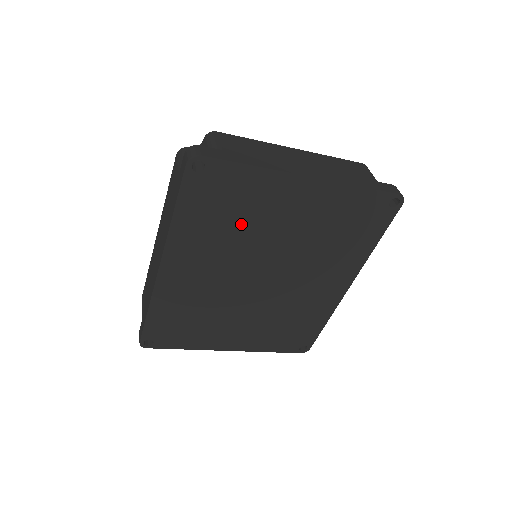
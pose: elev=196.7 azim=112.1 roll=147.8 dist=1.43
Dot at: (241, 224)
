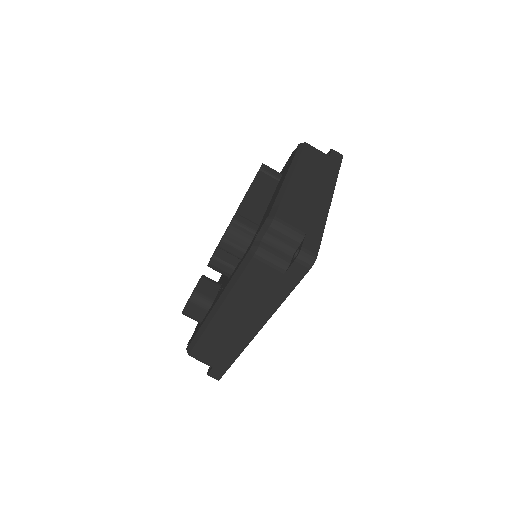
Dot at: occluded
